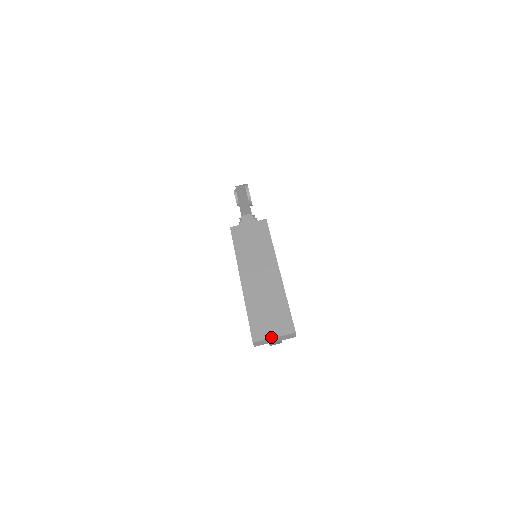
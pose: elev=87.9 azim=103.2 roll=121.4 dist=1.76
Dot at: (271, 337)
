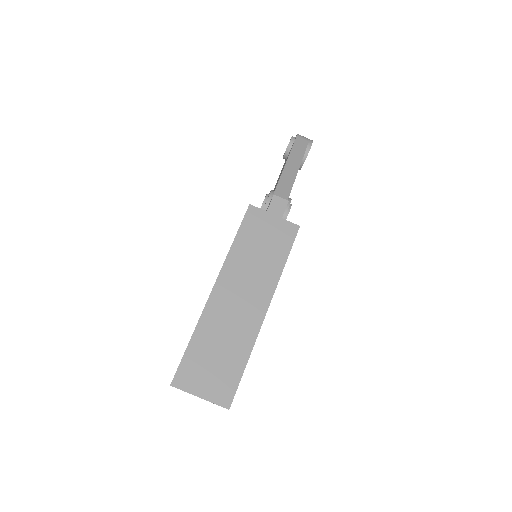
Dot at: (196, 394)
